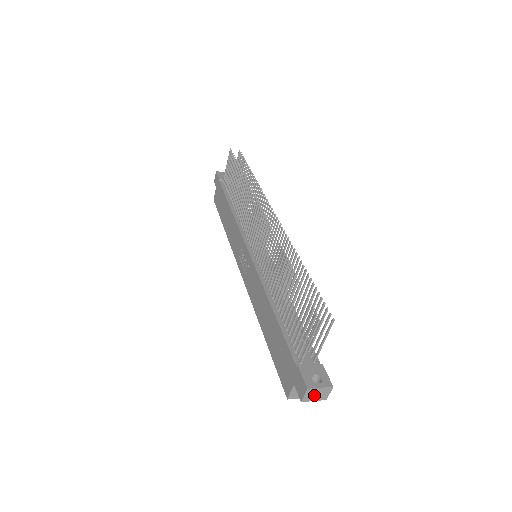
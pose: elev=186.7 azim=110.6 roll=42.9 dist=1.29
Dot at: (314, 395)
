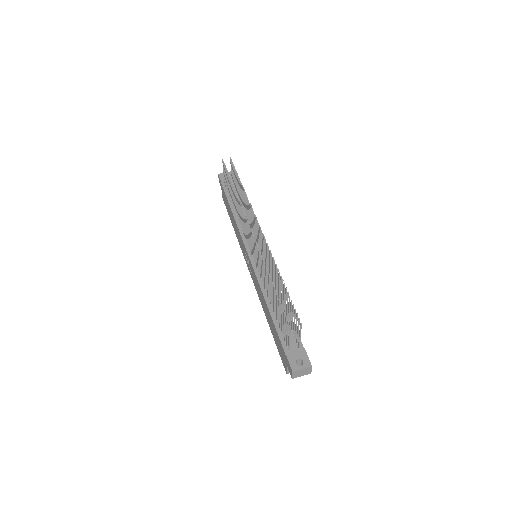
Dot at: (300, 373)
